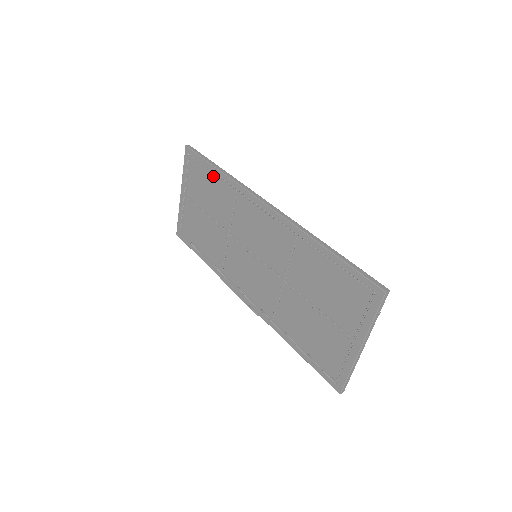
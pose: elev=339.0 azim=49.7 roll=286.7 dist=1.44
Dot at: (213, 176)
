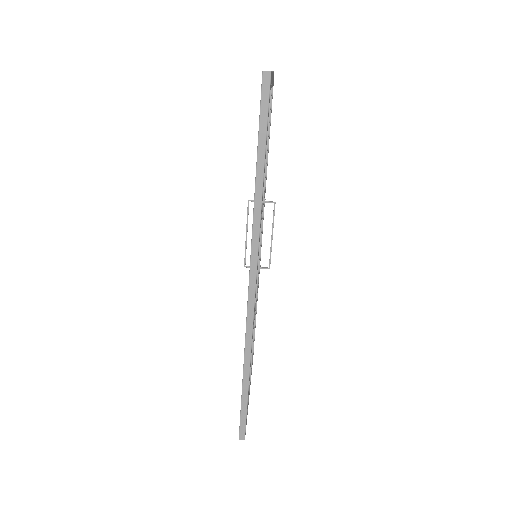
Dot at: occluded
